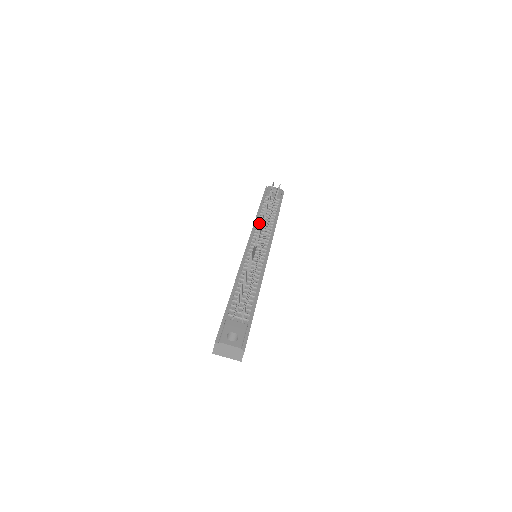
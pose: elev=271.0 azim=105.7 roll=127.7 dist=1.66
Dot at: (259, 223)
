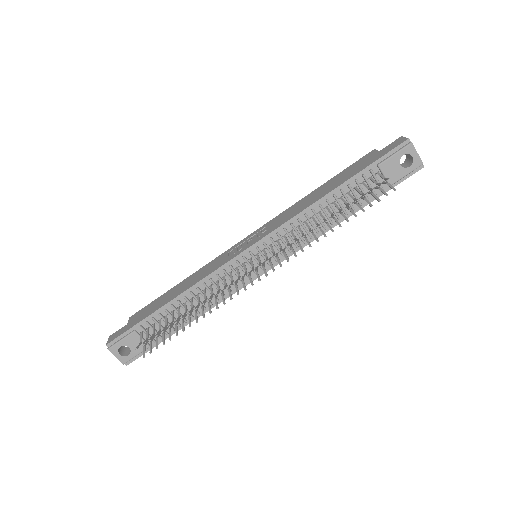
Dot at: (305, 217)
